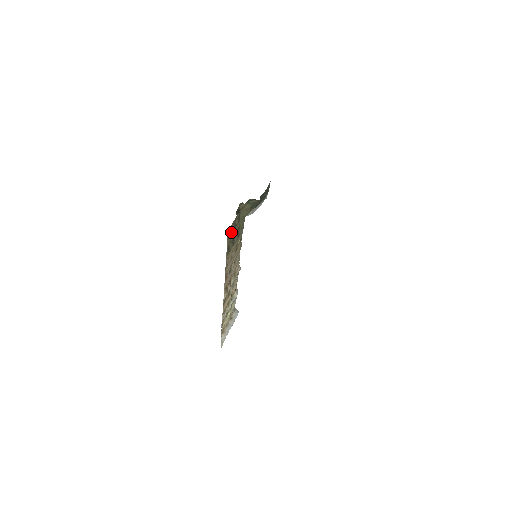
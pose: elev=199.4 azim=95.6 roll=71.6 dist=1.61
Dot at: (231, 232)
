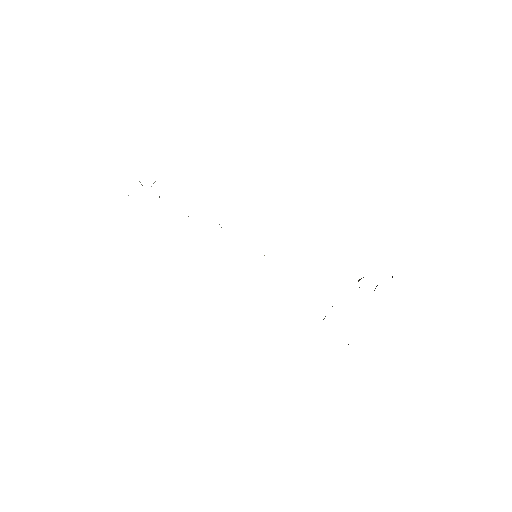
Dot at: occluded
